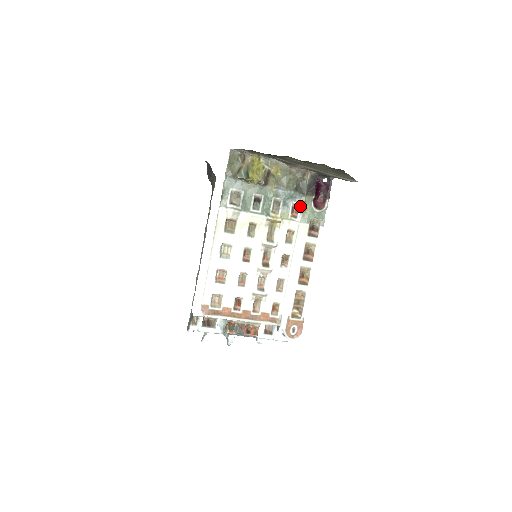
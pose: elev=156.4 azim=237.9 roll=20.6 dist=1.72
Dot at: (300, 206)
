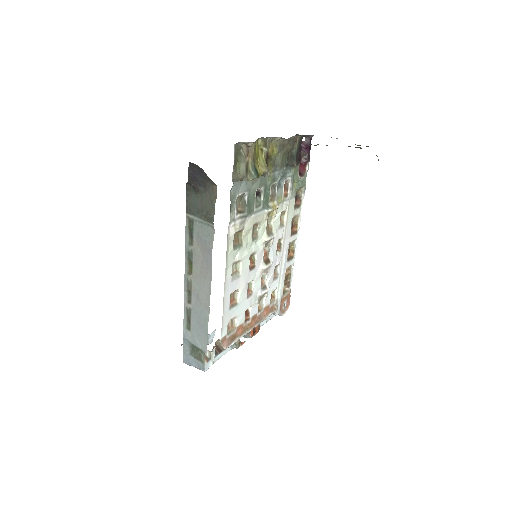
Dot at: (290, 181)
